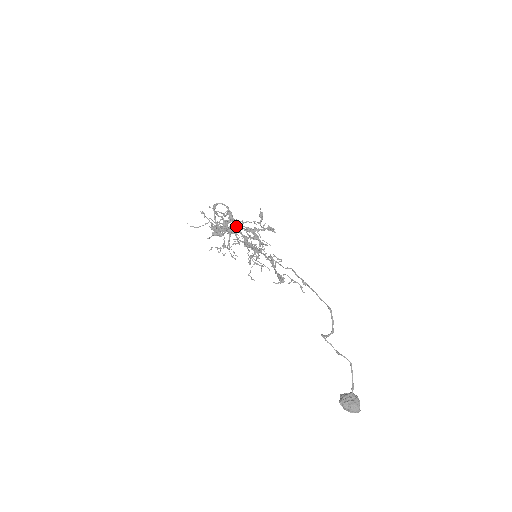
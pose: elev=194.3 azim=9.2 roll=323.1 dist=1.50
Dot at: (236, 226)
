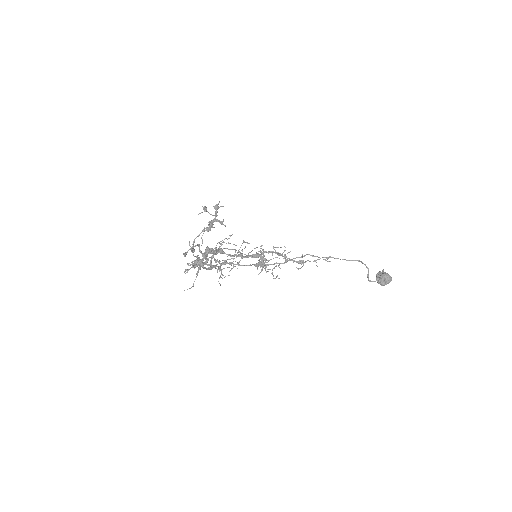
Dot at: occluded
